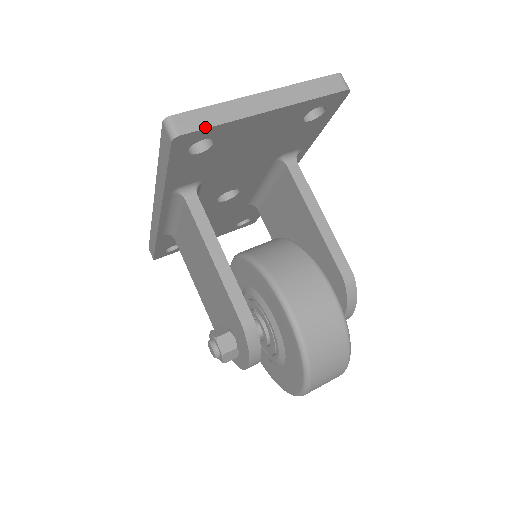
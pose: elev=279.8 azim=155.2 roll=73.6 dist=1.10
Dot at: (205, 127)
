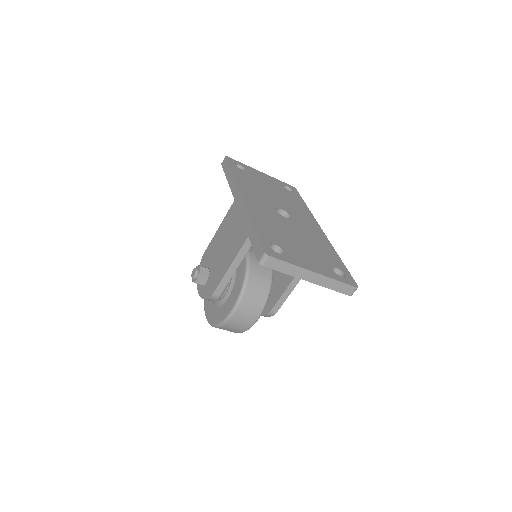
Dot at: (276, 270)
